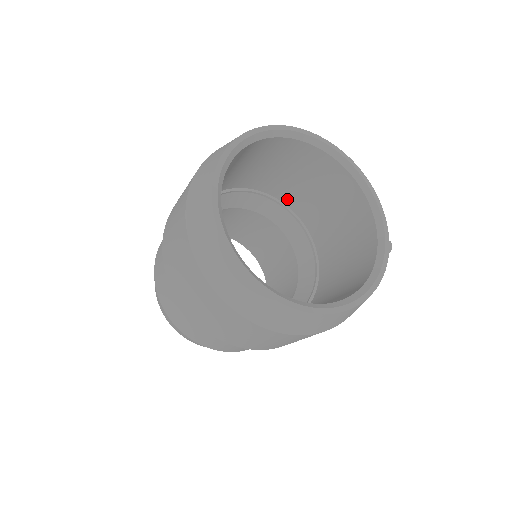
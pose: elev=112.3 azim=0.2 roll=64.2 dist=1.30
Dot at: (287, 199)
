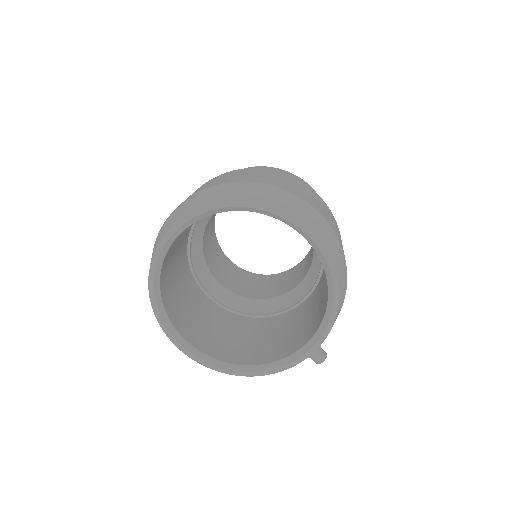
Dot at: occluded
